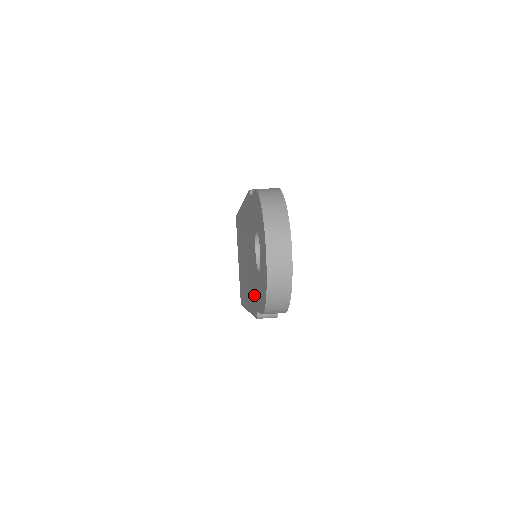
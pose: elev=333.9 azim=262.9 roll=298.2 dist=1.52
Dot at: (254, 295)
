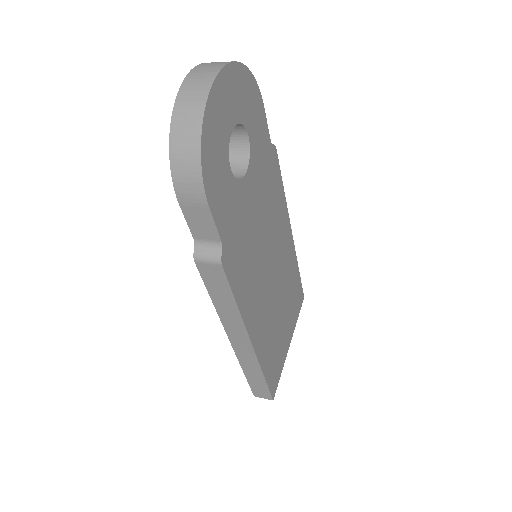
Dot at: occluded
